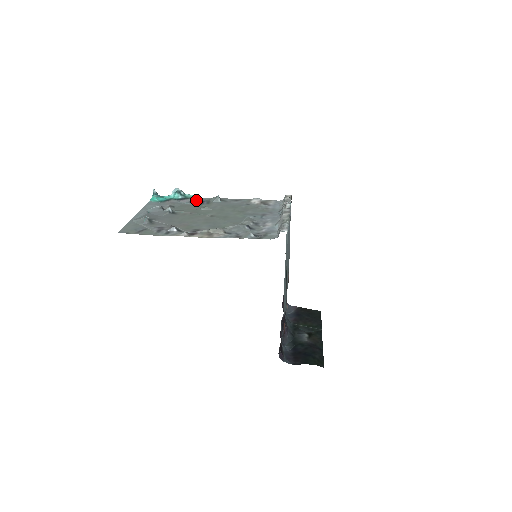
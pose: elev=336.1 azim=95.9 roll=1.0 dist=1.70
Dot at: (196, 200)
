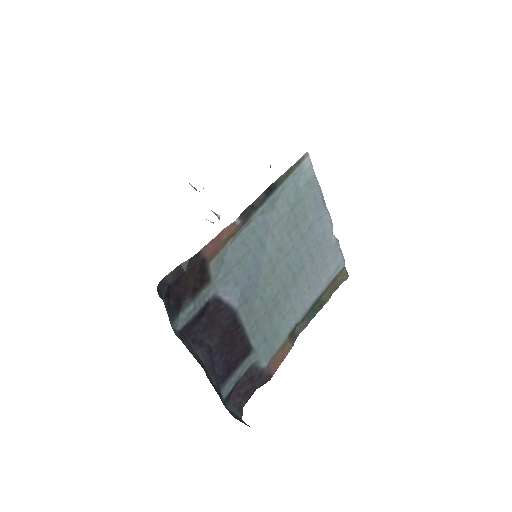
Dot at: occluded
